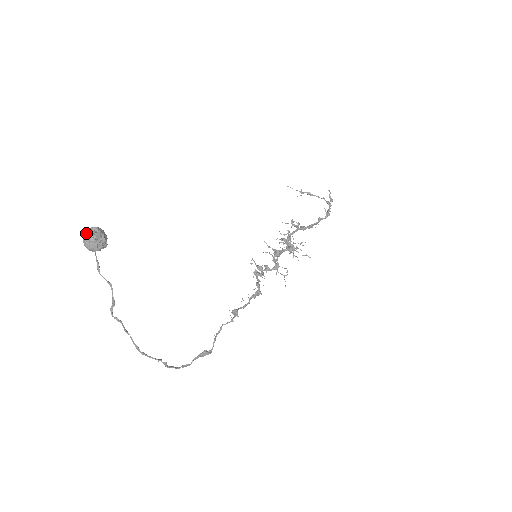
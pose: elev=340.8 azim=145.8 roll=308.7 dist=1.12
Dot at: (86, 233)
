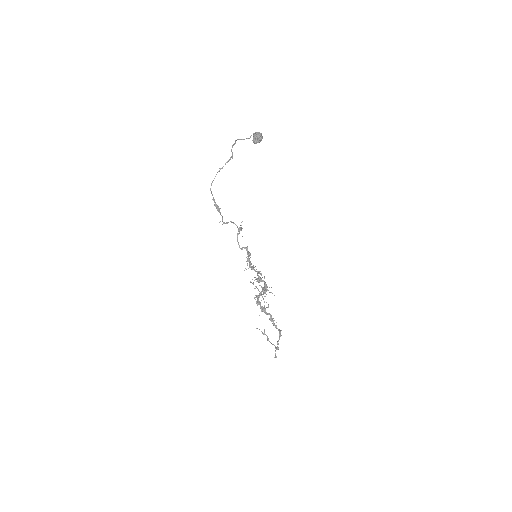
Dot at: occluded
